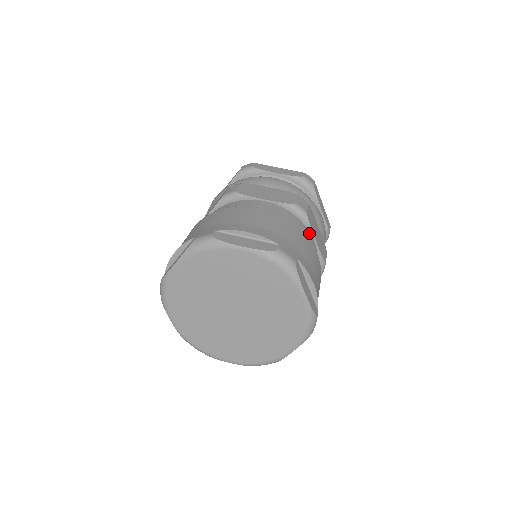
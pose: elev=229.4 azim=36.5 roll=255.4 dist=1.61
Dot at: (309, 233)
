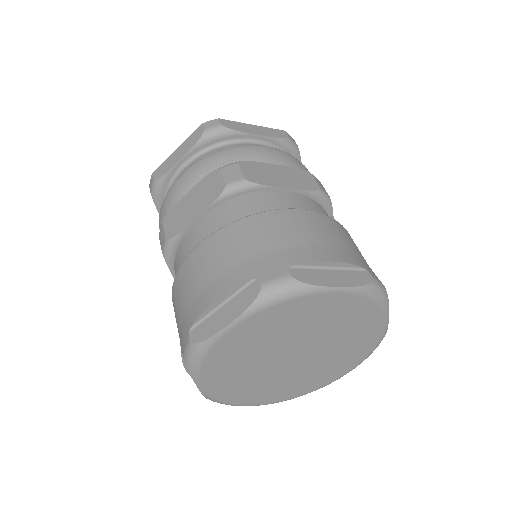
Dot at: (272, 192)
